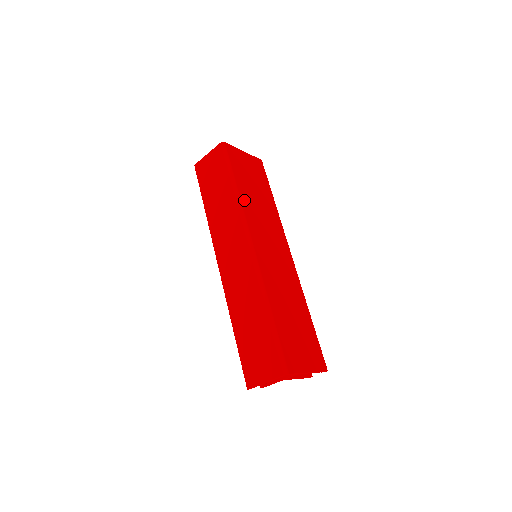
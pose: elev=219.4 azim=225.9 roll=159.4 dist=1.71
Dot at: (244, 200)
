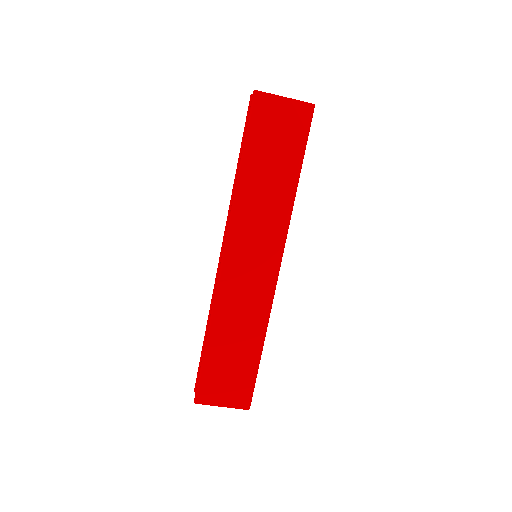
Dot at: occluded
